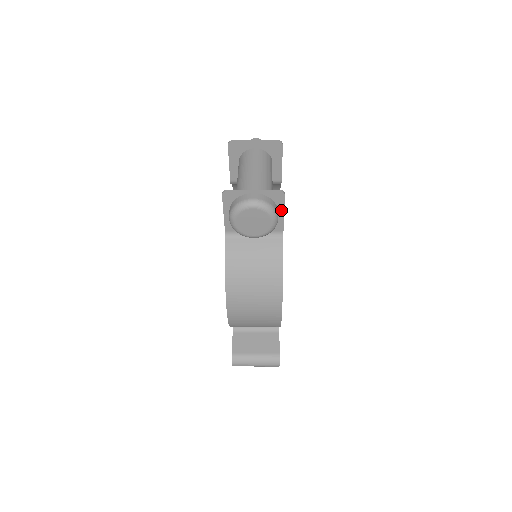
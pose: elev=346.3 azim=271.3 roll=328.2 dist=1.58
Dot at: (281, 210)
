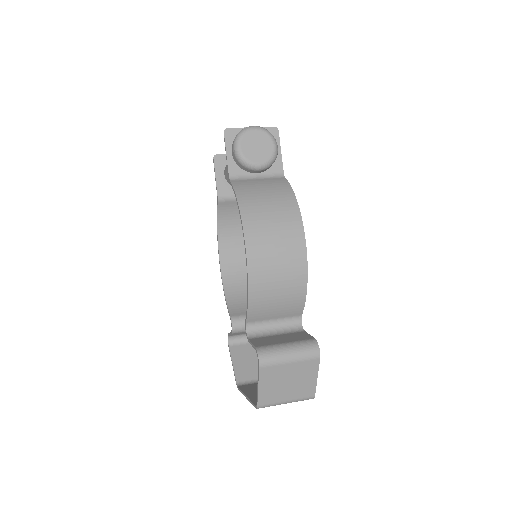
Dot at: (278, 147)
